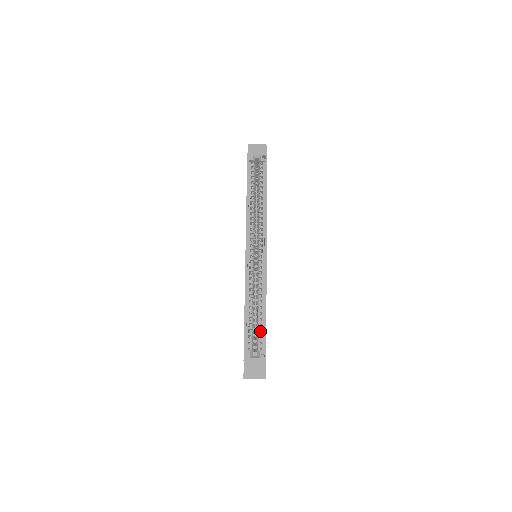
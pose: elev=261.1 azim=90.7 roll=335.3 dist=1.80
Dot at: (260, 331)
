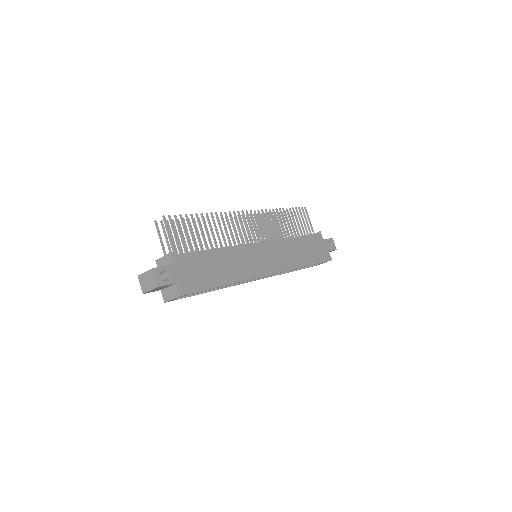
Dot at: occluded
